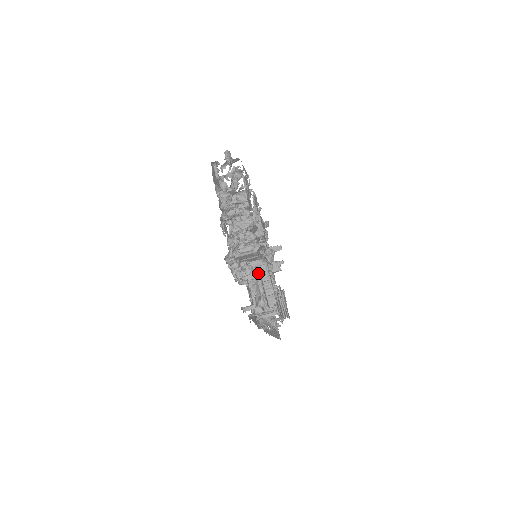
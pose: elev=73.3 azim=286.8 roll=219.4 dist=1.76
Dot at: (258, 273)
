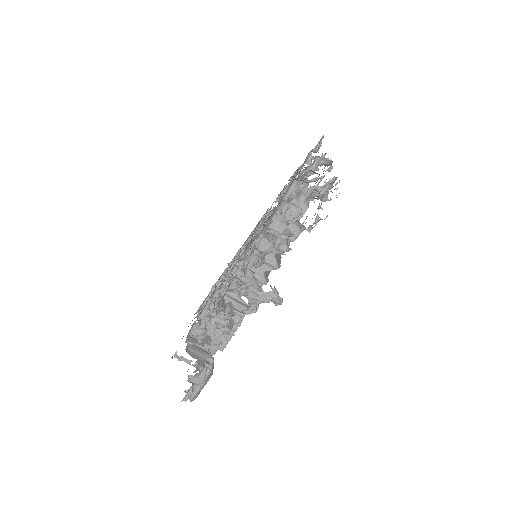
Dot at: (225, 335)
